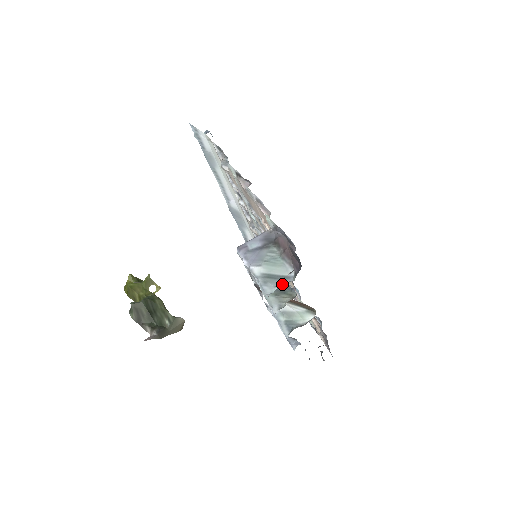
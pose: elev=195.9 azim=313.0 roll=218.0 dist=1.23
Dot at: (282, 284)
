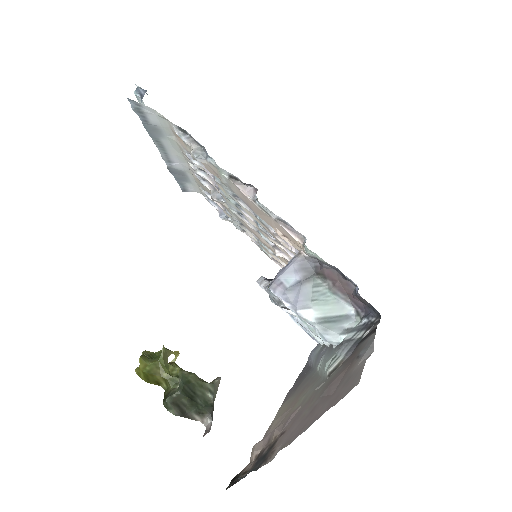
Dot at: (347, 329)
